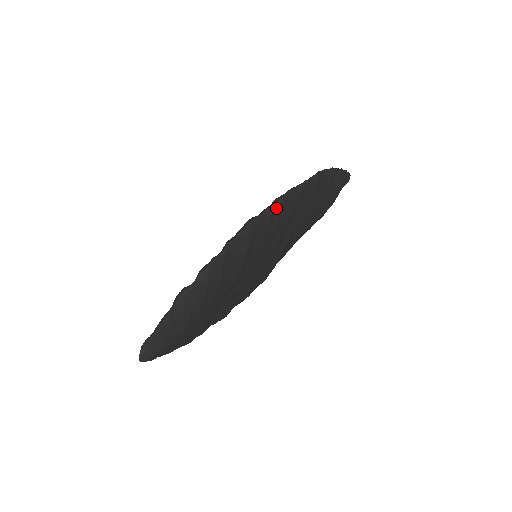
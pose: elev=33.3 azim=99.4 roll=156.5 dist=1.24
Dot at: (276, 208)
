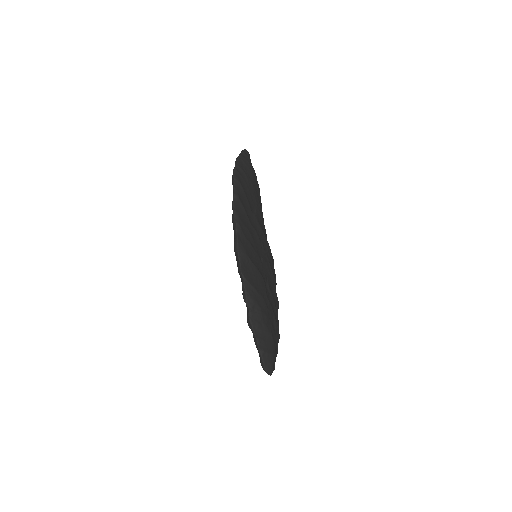
Dot at: (239, 224)
